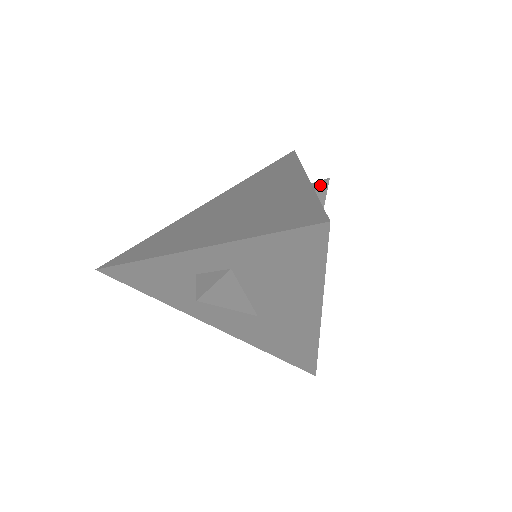
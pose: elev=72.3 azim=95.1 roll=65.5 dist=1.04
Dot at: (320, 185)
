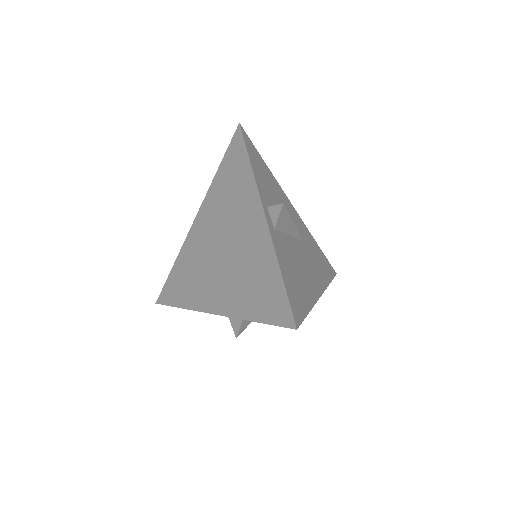
Dot at: (278, 214)
